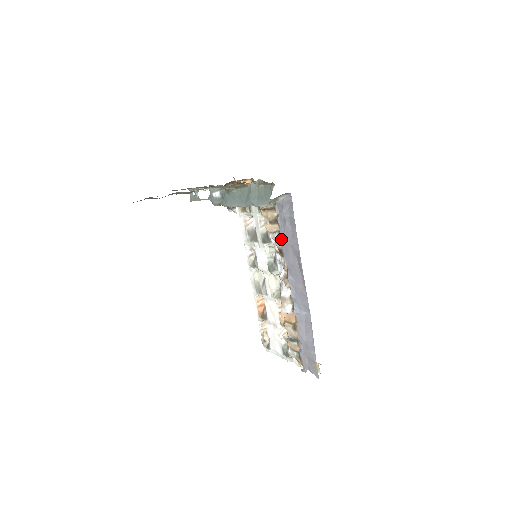
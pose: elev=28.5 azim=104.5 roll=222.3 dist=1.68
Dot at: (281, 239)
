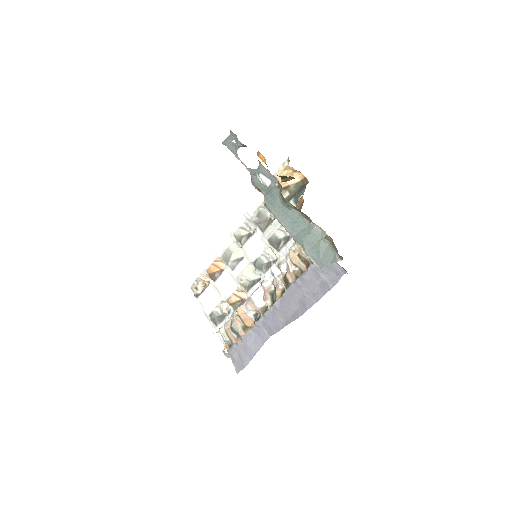
Dot at: (298, 279)
